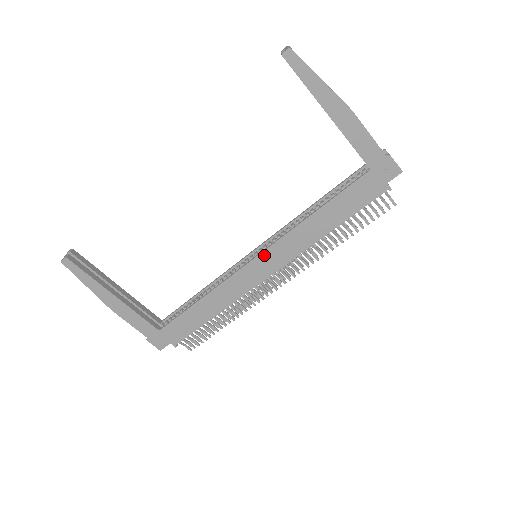
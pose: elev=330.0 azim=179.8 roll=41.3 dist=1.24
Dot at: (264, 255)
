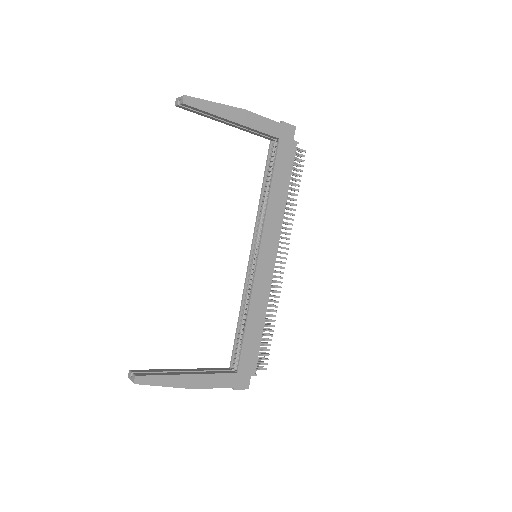
Dot at: (262, 249)
